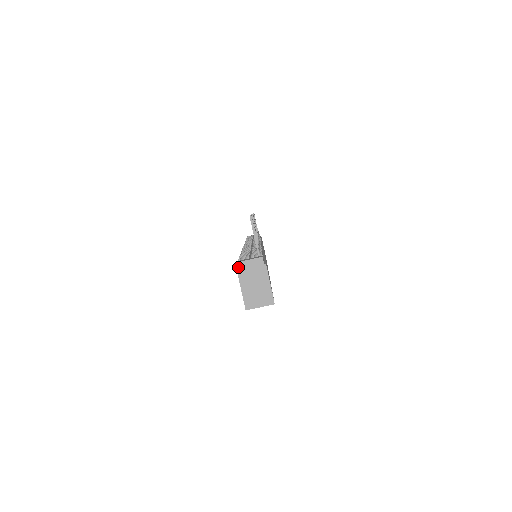
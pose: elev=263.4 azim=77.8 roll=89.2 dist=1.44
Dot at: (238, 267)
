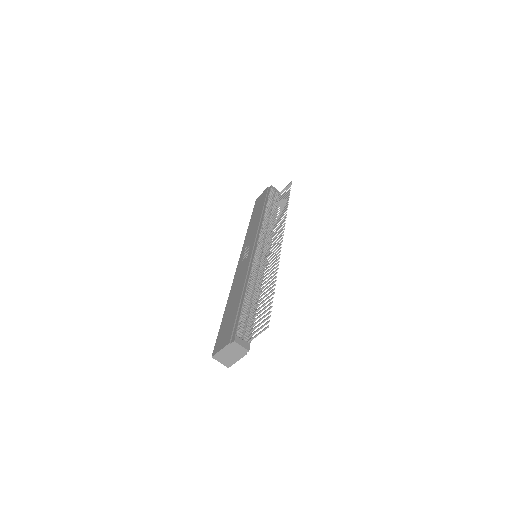
Dot at: (232, 343)
